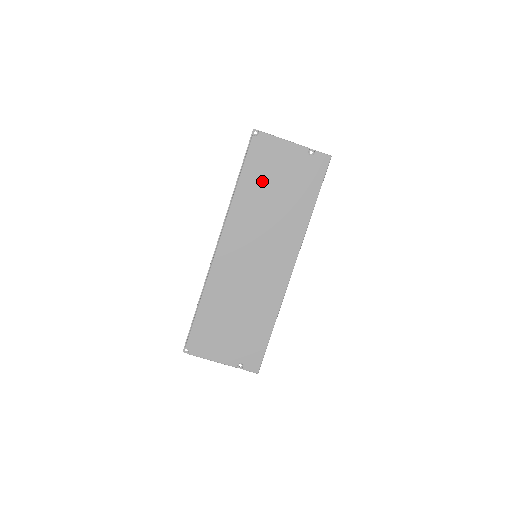
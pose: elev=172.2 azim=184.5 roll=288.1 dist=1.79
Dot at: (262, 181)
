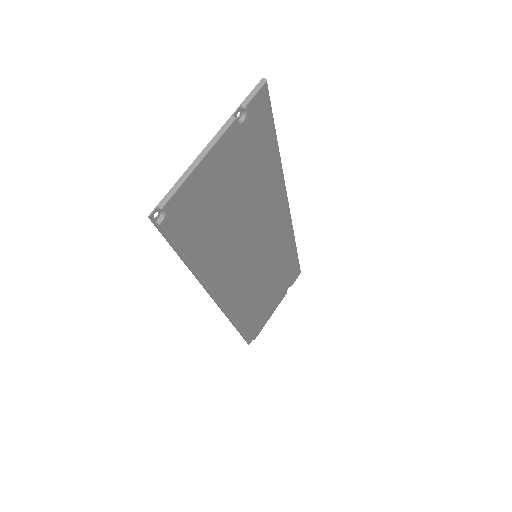
Dot at: (214, 226)
